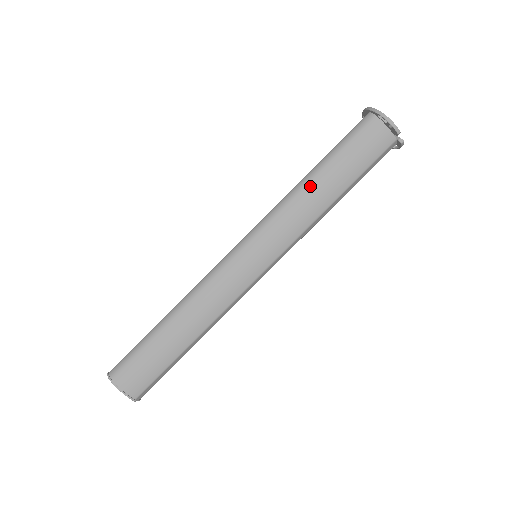
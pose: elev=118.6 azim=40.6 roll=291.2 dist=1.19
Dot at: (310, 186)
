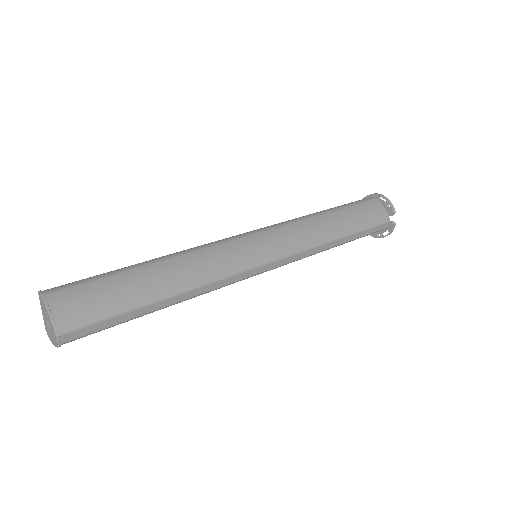
Dot at: (321, 217)
